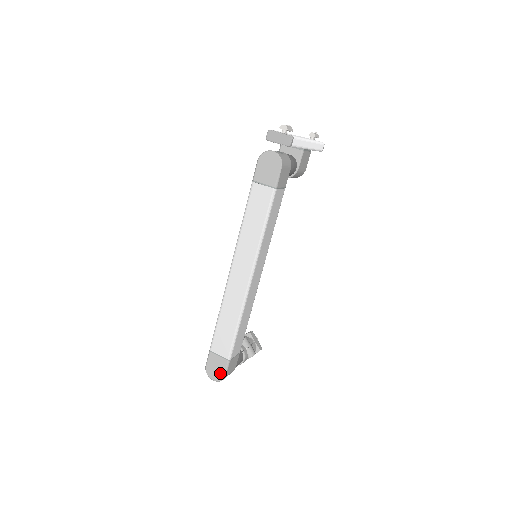
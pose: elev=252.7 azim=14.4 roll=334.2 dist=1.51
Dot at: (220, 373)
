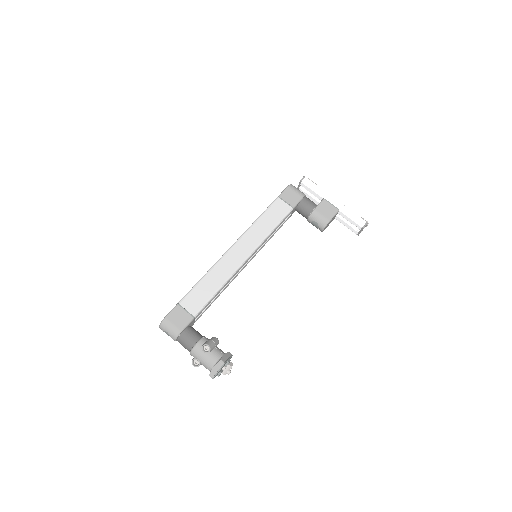
Dot at: occluded
